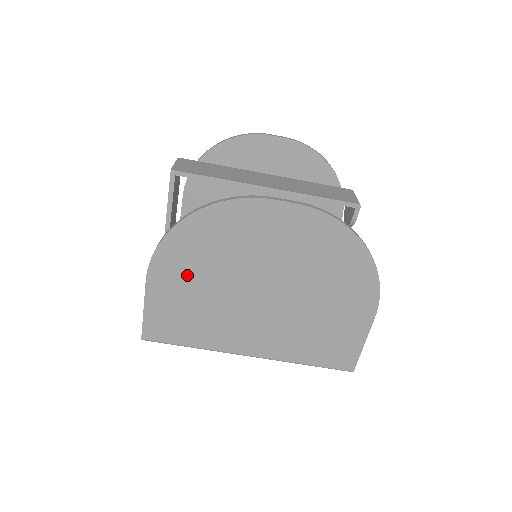
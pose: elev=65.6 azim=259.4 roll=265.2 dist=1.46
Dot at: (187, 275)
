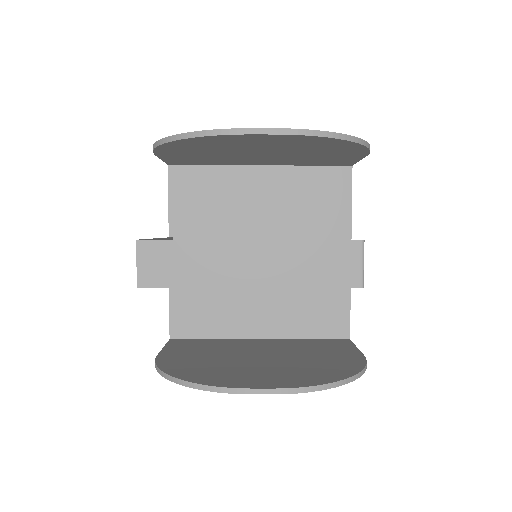
Dot at: occluded
